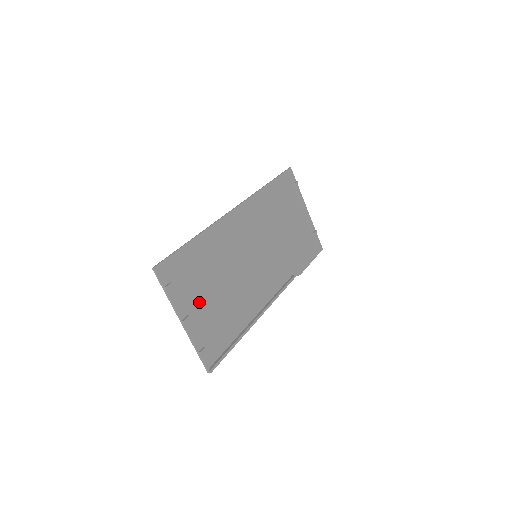
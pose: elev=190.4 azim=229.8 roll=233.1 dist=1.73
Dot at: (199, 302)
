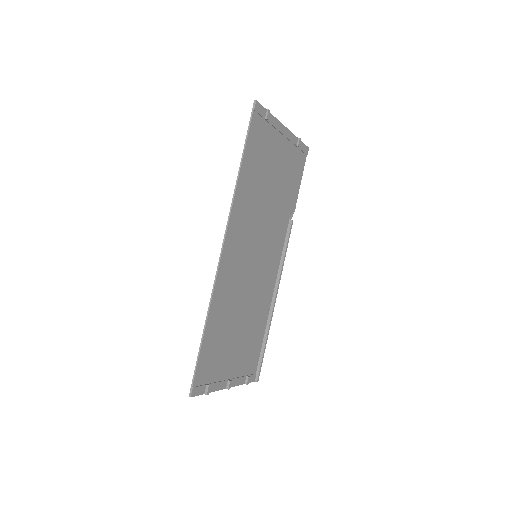
Dot at: (231, 359)
